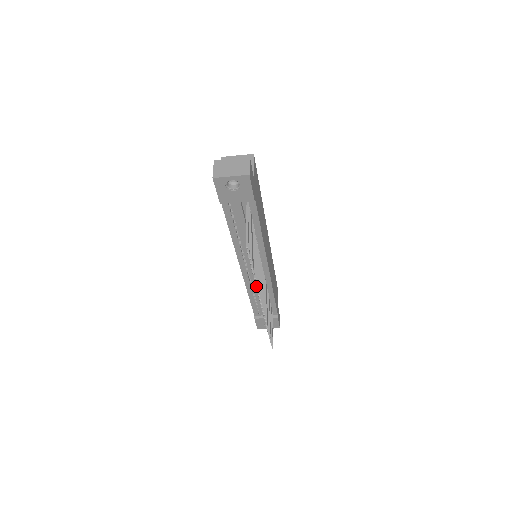
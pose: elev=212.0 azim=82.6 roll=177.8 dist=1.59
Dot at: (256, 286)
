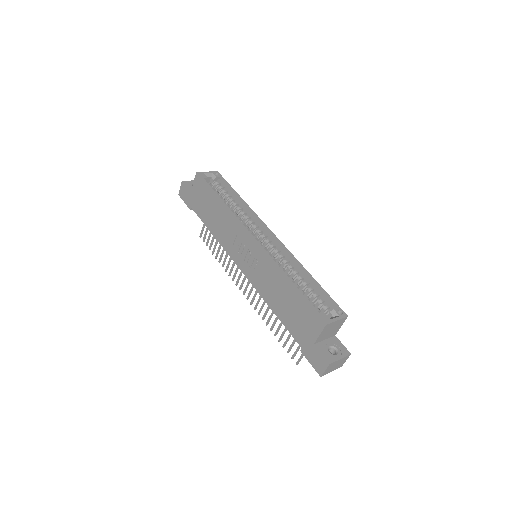
Dot at: occluded
